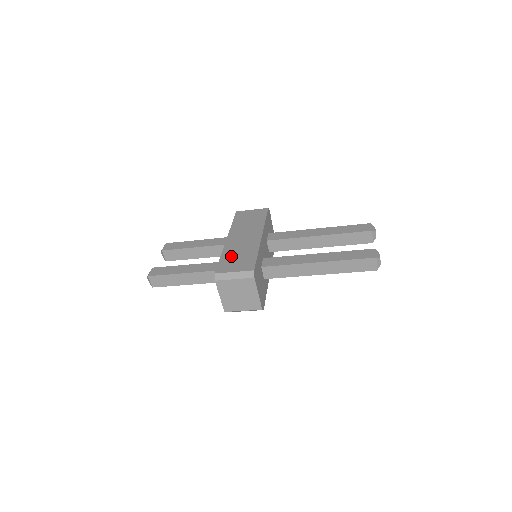
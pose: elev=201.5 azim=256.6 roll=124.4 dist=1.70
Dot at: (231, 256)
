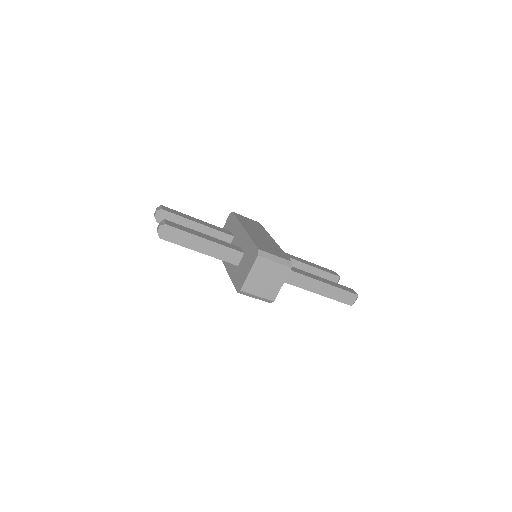
Dot at: (262, 242)
